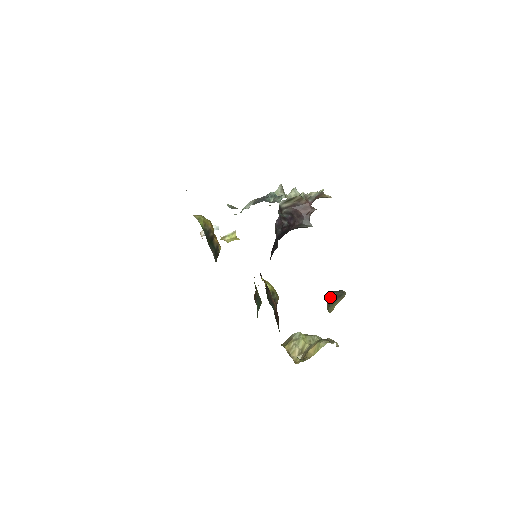
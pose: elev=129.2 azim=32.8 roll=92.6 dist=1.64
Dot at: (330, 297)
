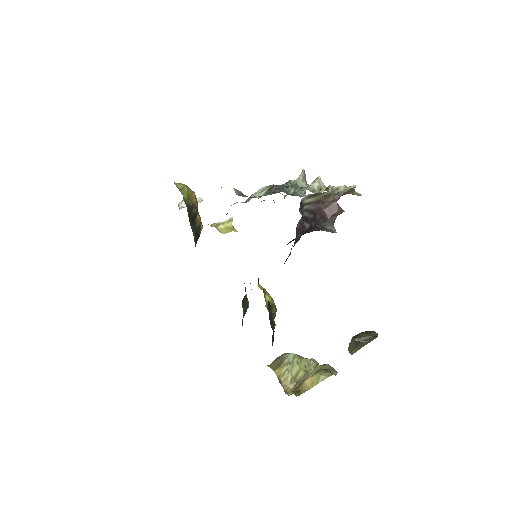
Dot at: (361, 341)
